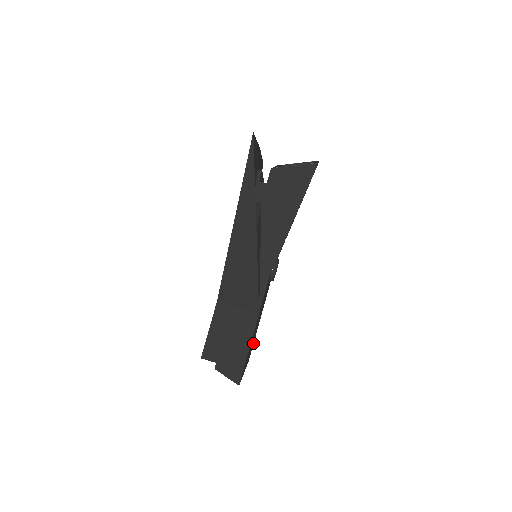
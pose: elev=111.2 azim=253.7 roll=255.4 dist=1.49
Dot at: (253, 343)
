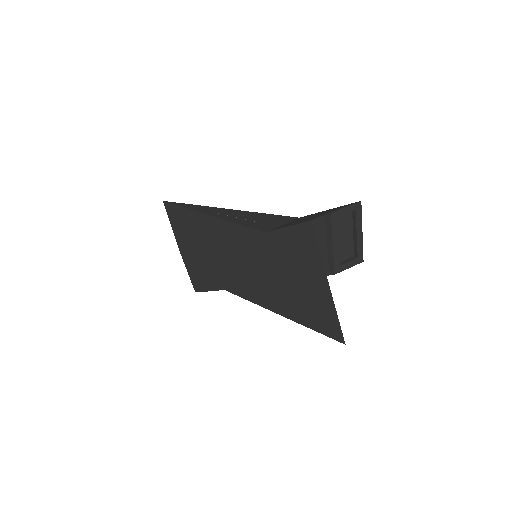
Dot at: occluded
